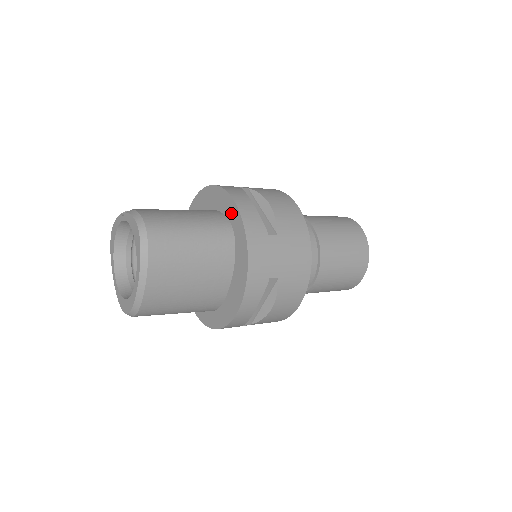
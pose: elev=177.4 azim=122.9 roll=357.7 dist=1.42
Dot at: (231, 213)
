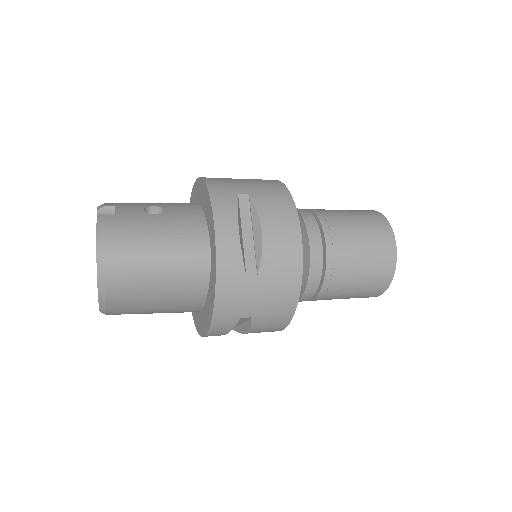
Dot at: (211, 239)
